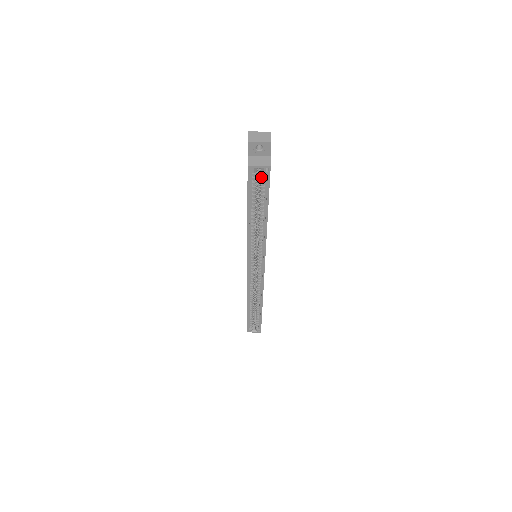
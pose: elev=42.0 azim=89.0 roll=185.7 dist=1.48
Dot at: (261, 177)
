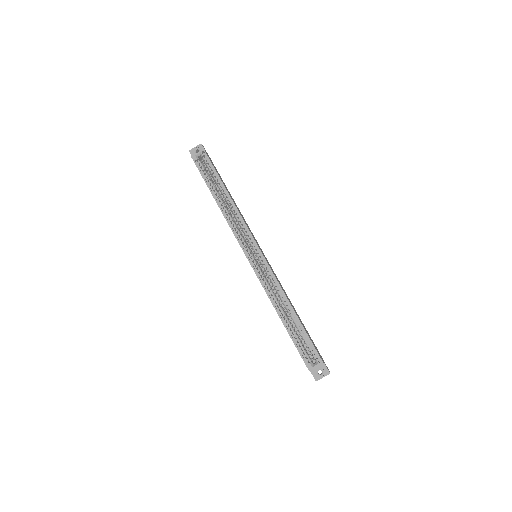
Dot at: (205, 163)
